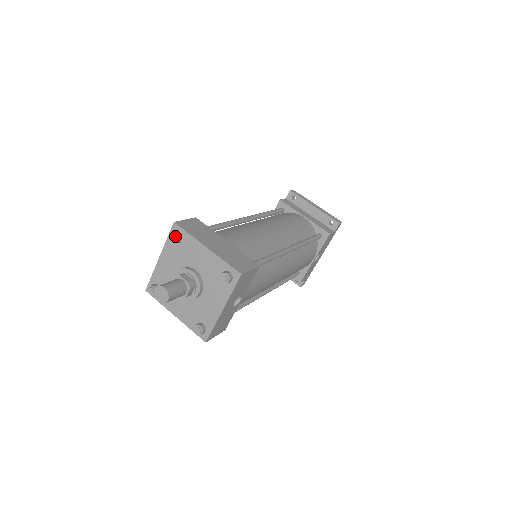
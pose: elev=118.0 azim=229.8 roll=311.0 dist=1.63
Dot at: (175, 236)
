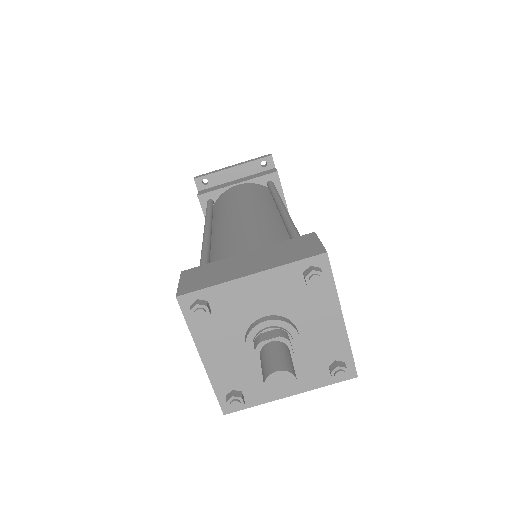
Dot at: (199, 308)
